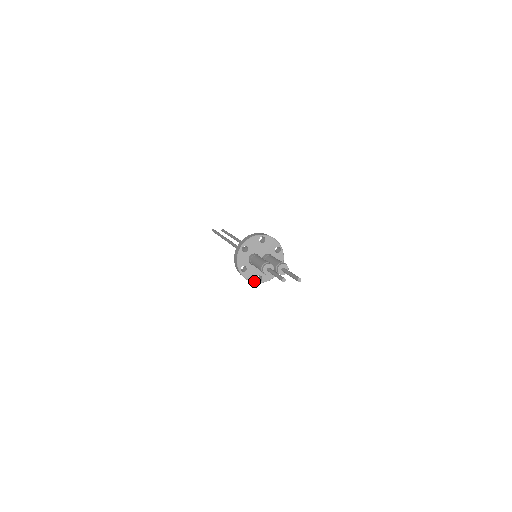
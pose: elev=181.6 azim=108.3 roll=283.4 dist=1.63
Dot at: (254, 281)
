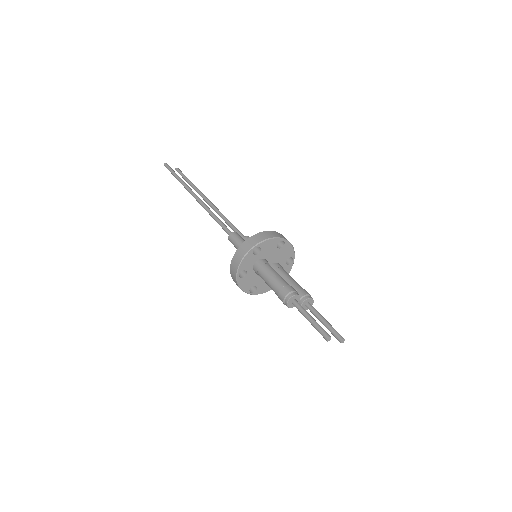
Dot at: (246, 291)
